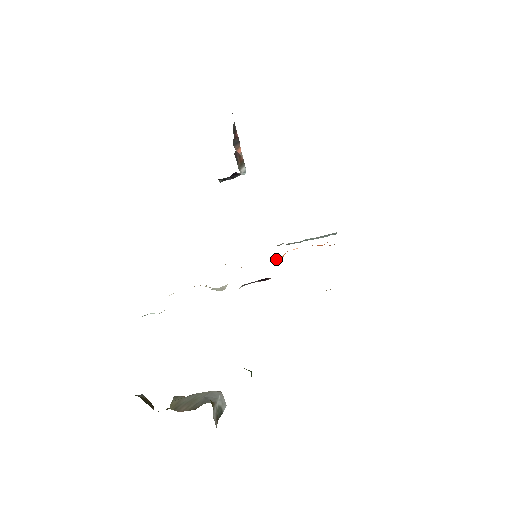
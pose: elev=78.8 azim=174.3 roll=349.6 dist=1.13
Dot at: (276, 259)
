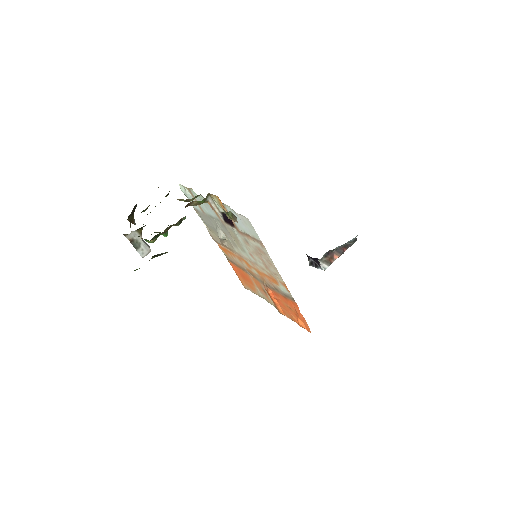
Dot at: (267, 288)
